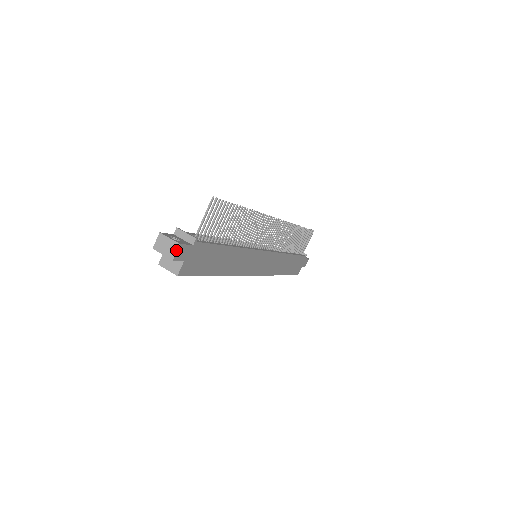
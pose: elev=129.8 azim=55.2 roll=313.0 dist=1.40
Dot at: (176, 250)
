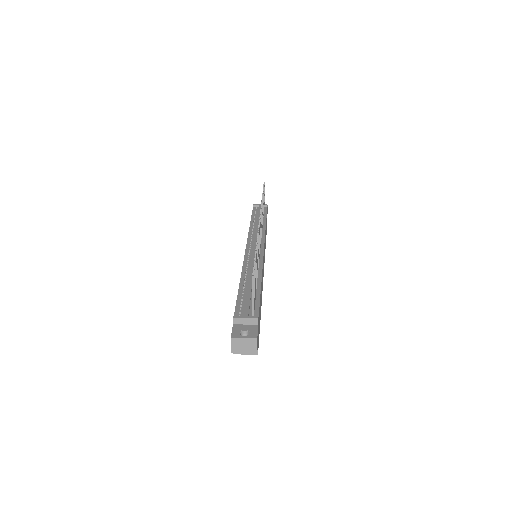
Dot at: (256, 345)
